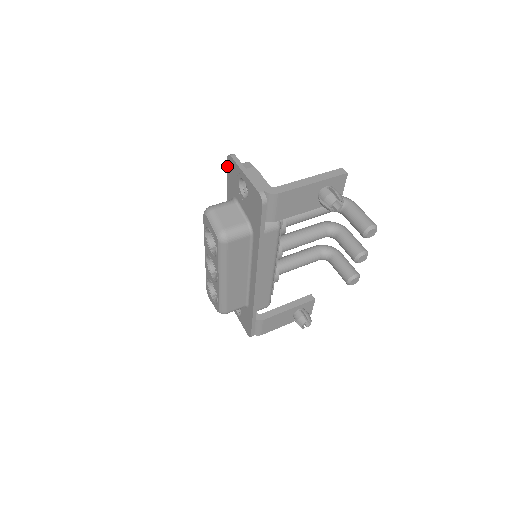
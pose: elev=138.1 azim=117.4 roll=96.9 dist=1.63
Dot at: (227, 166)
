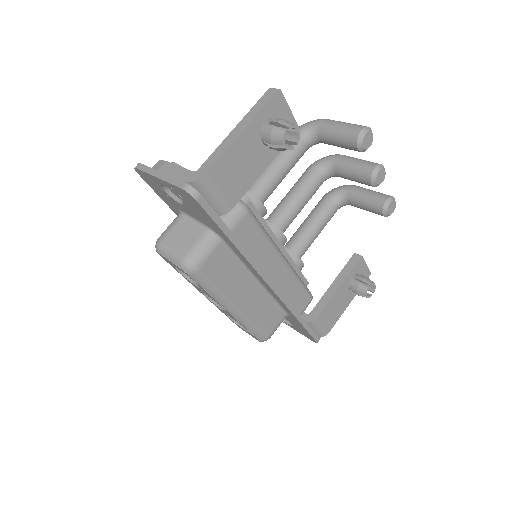
Dot at: (145, 181)
